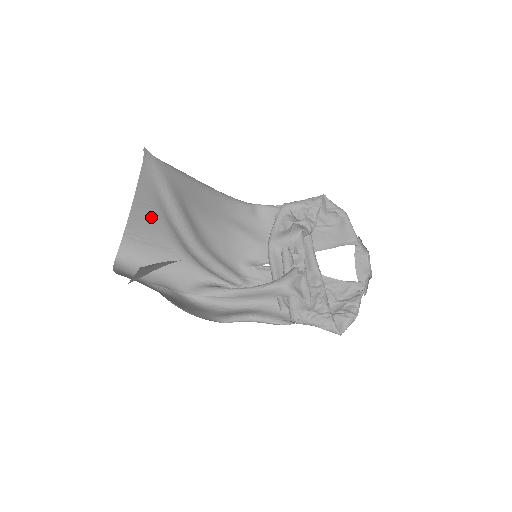
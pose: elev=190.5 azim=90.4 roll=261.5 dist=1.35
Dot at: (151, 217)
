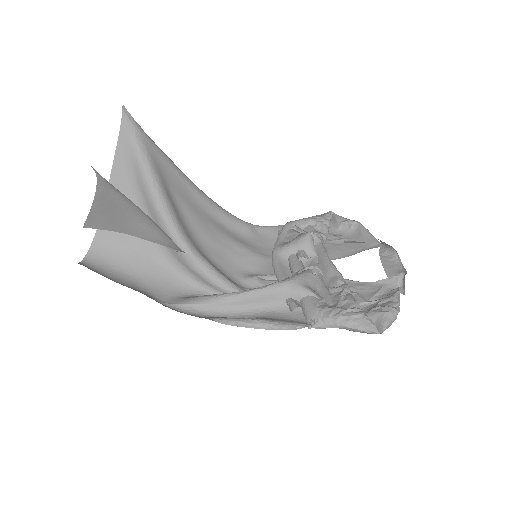
Dot at: occluded
